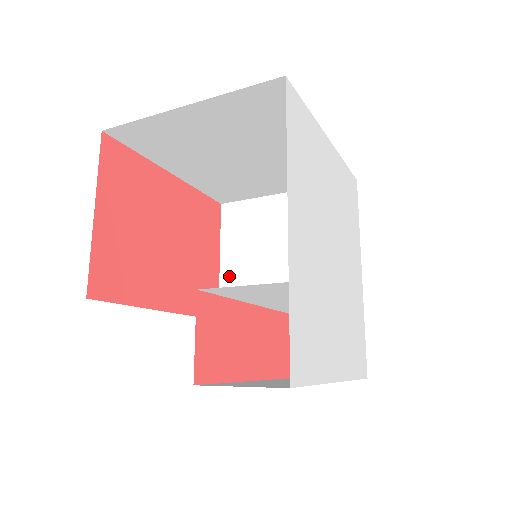
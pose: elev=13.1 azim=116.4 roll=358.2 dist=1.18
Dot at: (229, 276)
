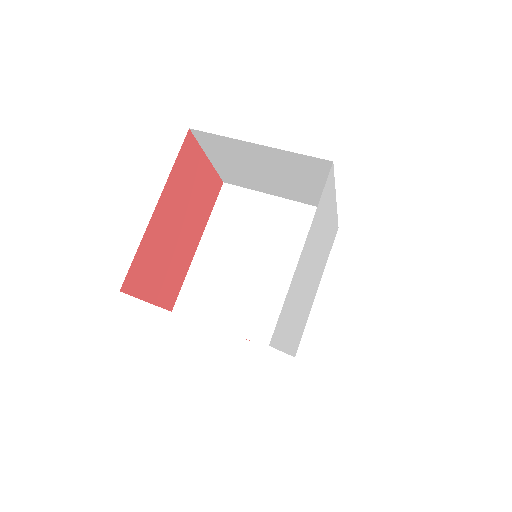
Dot at: (222, 168)
